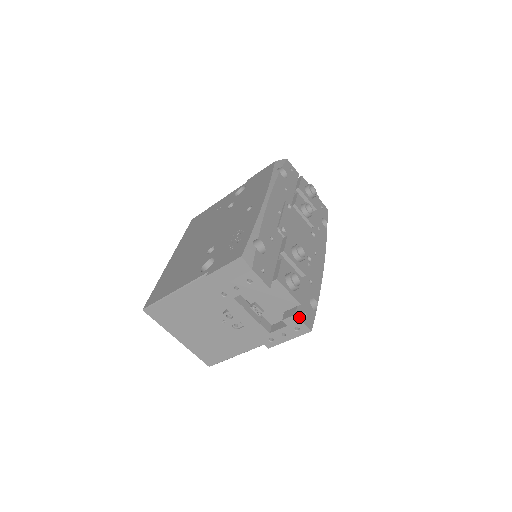
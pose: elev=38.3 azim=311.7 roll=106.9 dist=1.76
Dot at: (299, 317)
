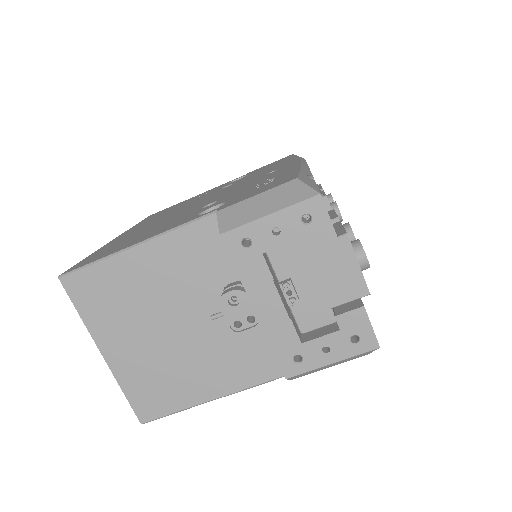
Dot at: (367, 314)
